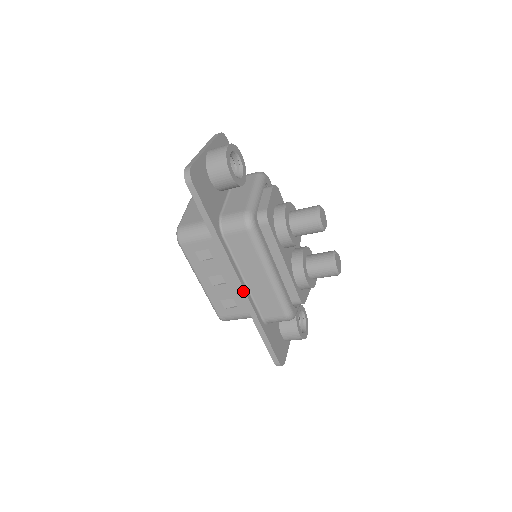
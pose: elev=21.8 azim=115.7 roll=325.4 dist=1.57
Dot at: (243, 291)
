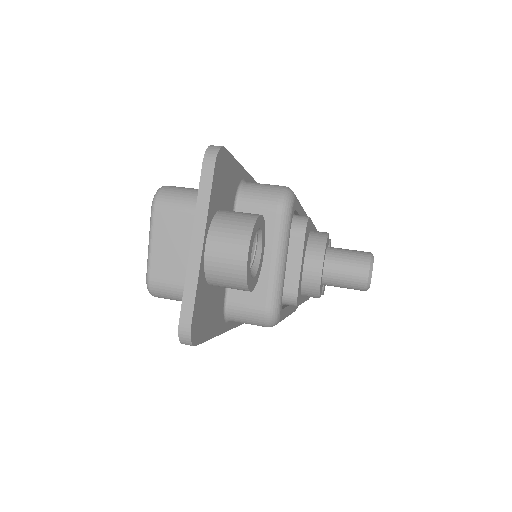
Dot at: occluded
